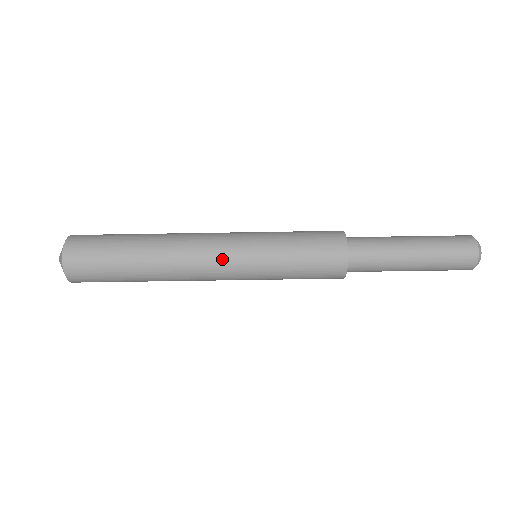
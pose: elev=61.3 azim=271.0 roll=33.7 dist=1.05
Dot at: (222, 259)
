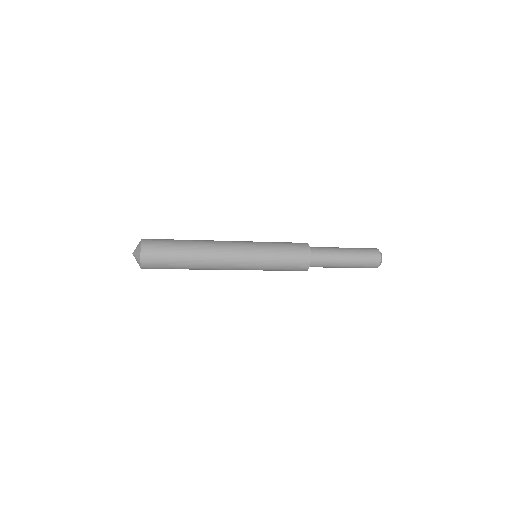
Dot at: occluded
